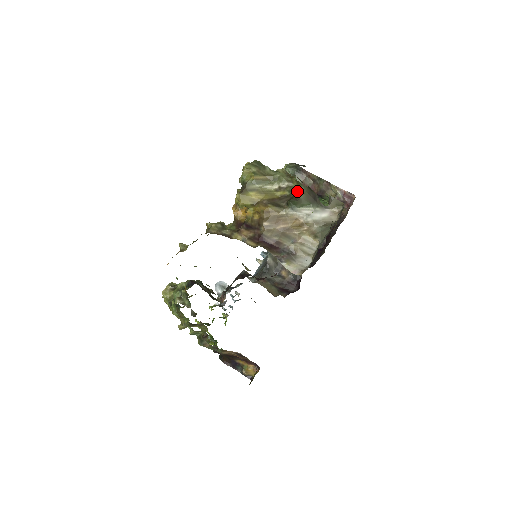
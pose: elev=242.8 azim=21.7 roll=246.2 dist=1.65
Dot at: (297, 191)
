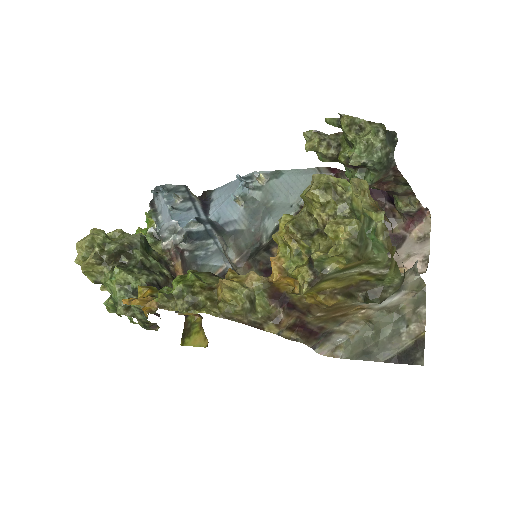
Dot at: (389, 284)
